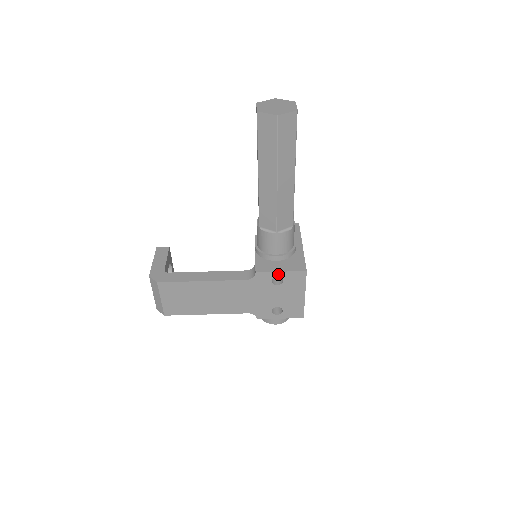
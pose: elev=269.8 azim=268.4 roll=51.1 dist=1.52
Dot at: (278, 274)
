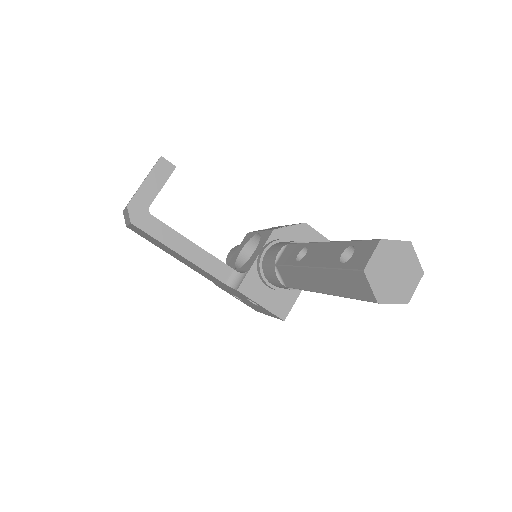
Dot at: (257, 304)
